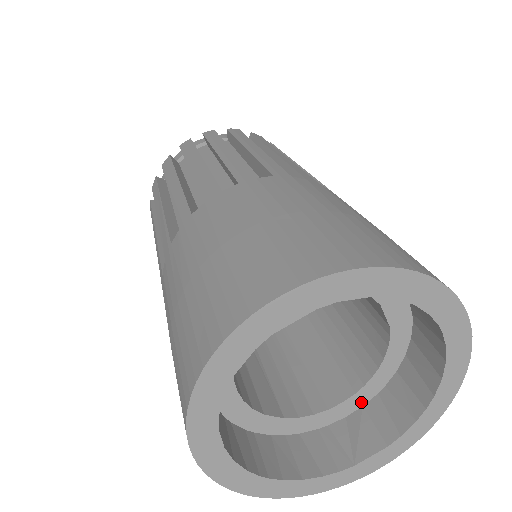
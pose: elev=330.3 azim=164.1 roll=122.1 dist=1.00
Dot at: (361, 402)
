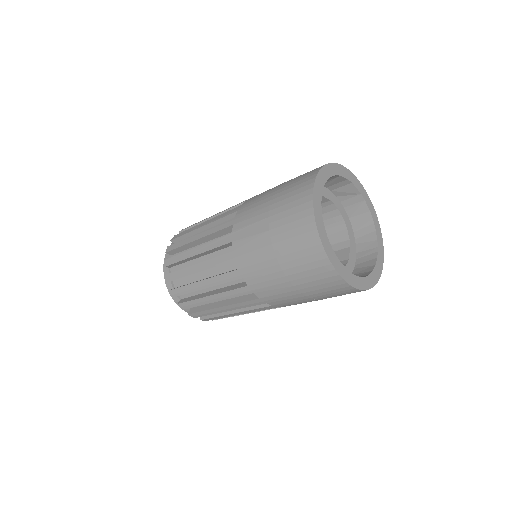
Dot at: occluded
